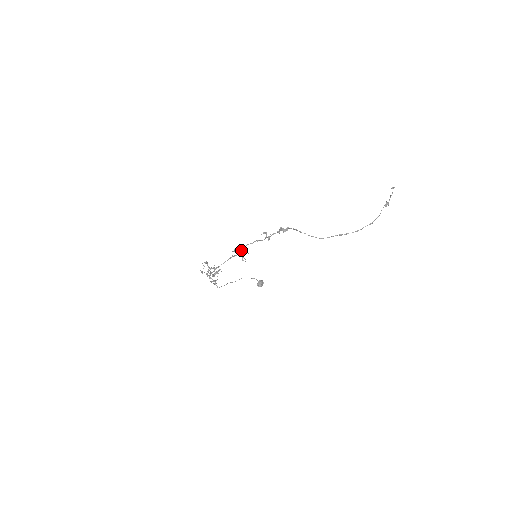
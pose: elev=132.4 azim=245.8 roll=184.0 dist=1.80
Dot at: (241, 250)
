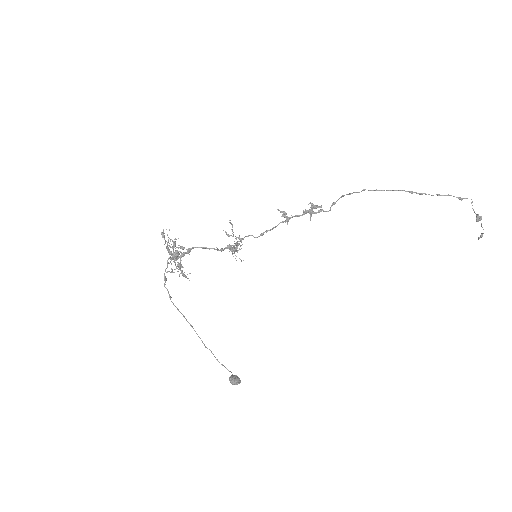
Dot at: occluded
